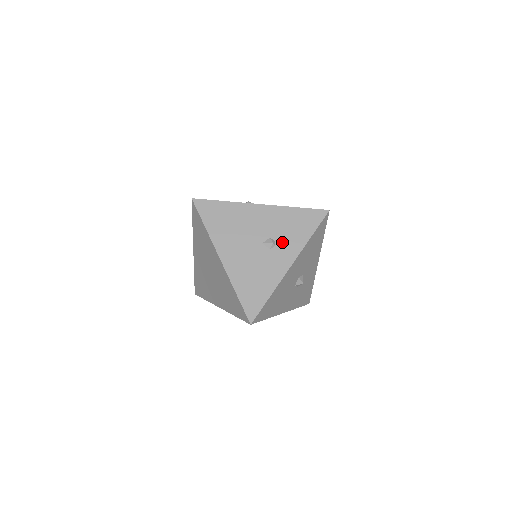
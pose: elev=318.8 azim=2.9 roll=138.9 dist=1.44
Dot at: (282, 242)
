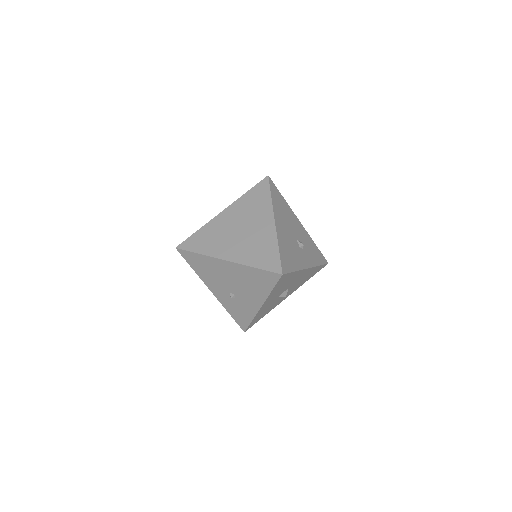
Dot at: (306, 251)
